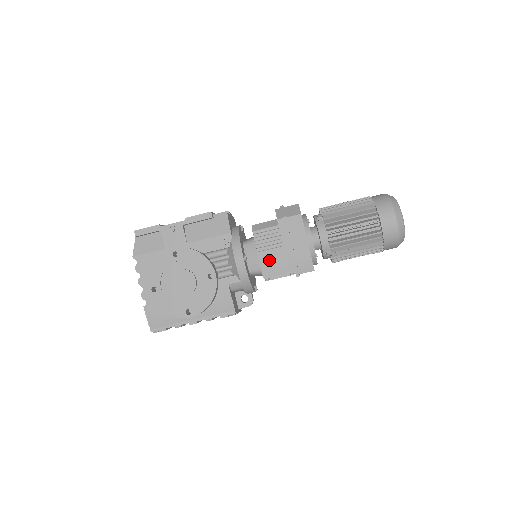
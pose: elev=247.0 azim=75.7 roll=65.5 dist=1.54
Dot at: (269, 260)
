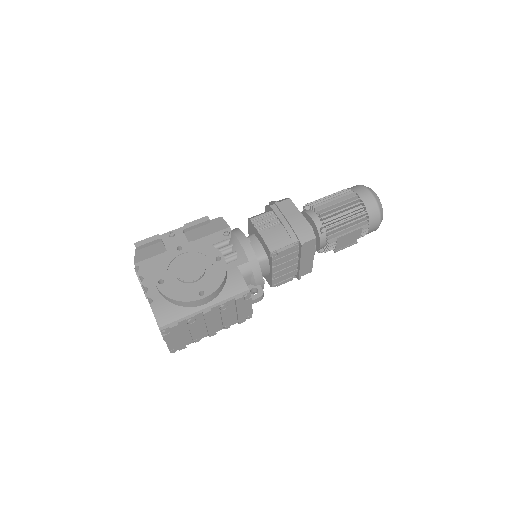
Dot at: (272, 236)
